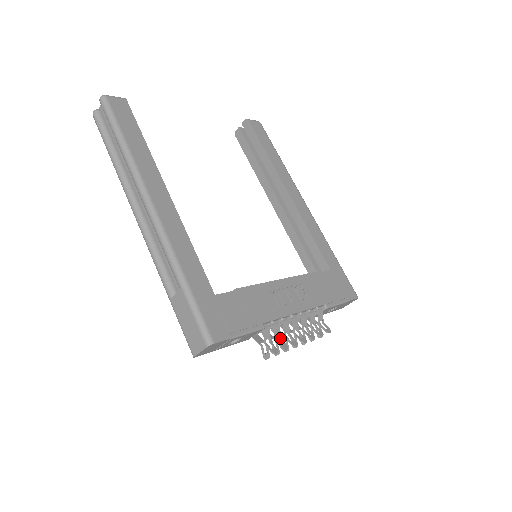
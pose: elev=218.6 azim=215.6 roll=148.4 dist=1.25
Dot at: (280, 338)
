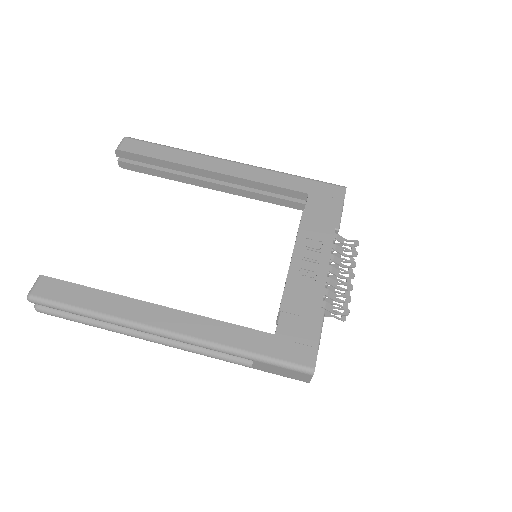
Dot at: (338, 296)
